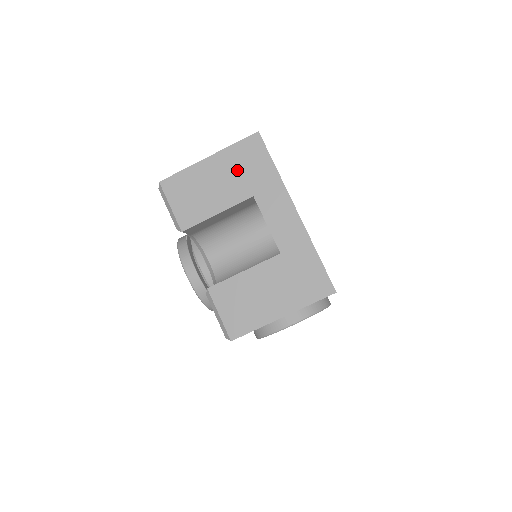
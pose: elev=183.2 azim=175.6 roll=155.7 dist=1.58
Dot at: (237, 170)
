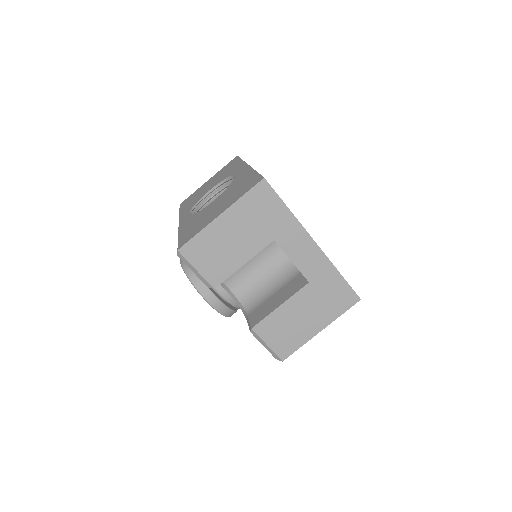
Dot at: (252, 220)
